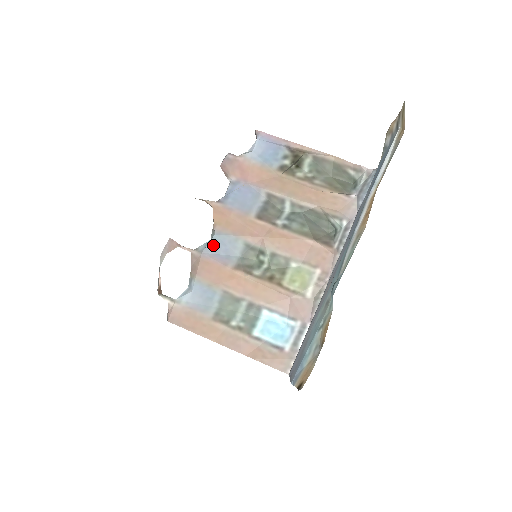
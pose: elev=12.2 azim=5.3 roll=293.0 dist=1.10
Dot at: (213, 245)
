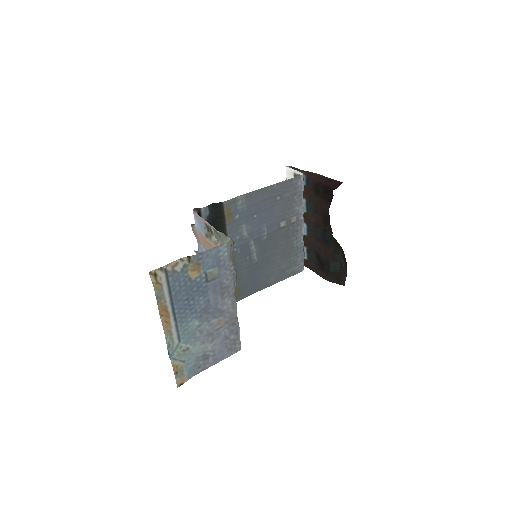
Dot at: occluded
